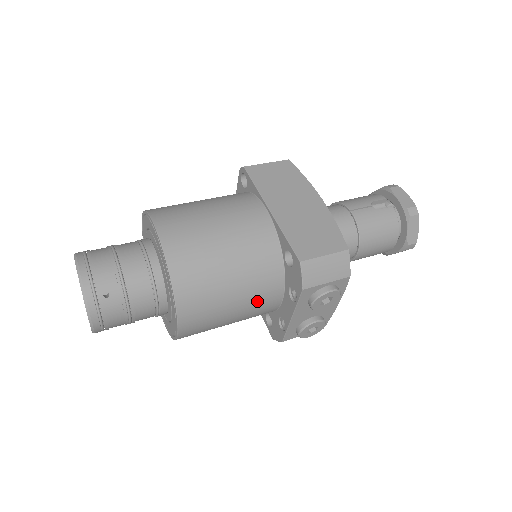
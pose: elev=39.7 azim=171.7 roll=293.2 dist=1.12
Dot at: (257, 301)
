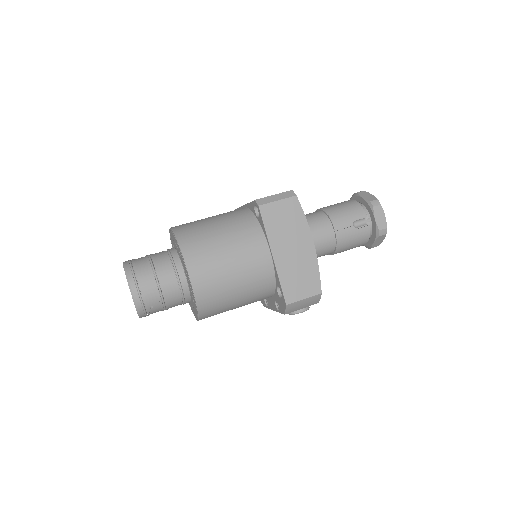
Dot at: occluded
